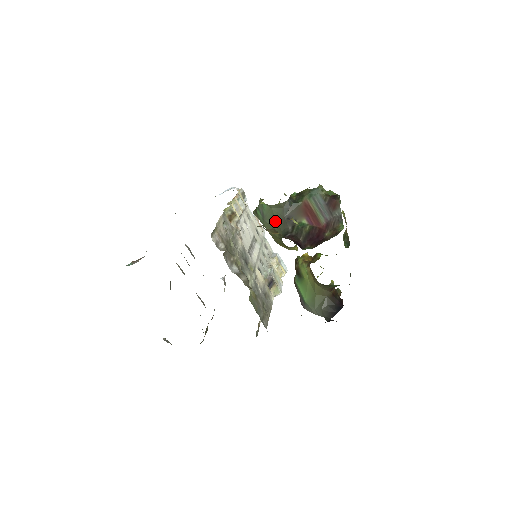
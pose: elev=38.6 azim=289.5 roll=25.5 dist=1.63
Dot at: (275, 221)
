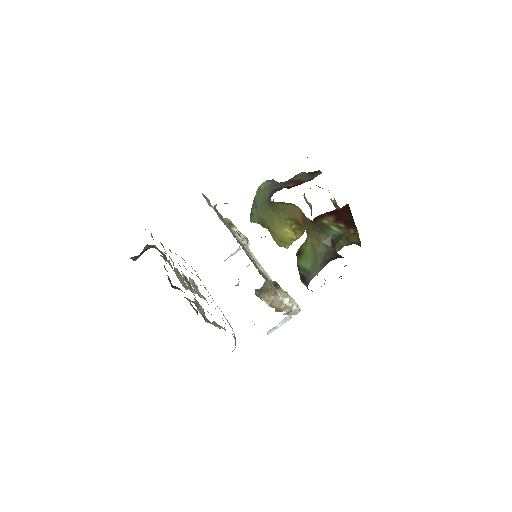
Dot at: (265, 199)
